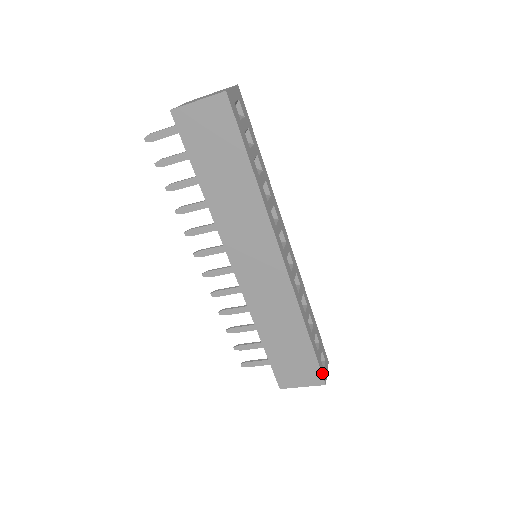
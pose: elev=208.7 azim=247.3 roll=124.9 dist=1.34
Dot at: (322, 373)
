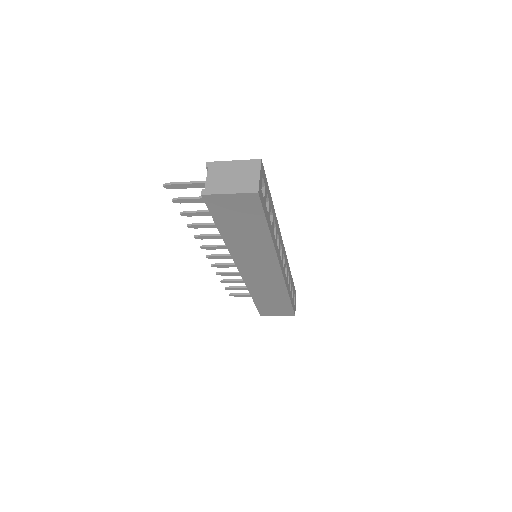
Dot at: (294, 312)
